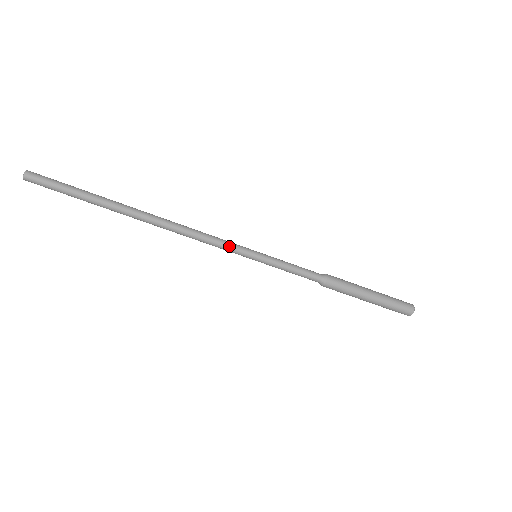
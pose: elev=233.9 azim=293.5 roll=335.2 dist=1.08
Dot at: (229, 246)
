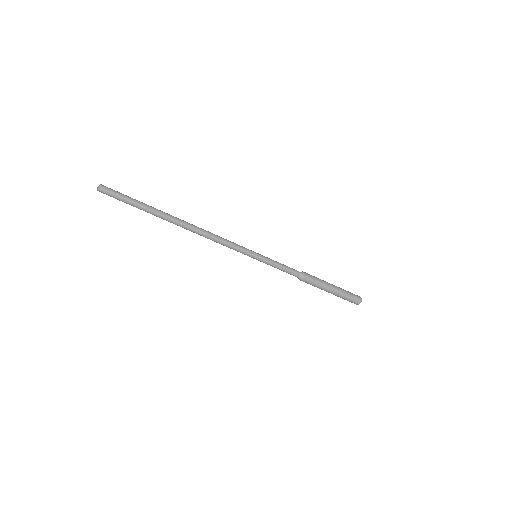
Dot at: (238, 249)
